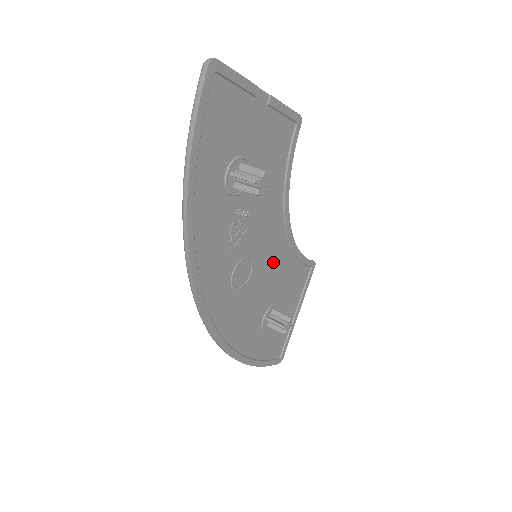
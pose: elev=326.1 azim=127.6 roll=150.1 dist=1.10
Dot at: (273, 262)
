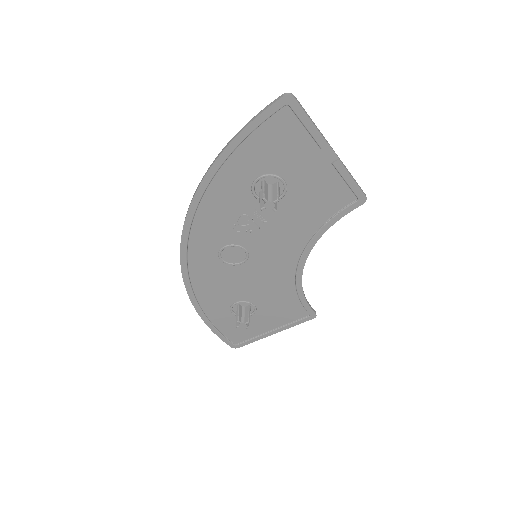
Dot at: (270, 275)
